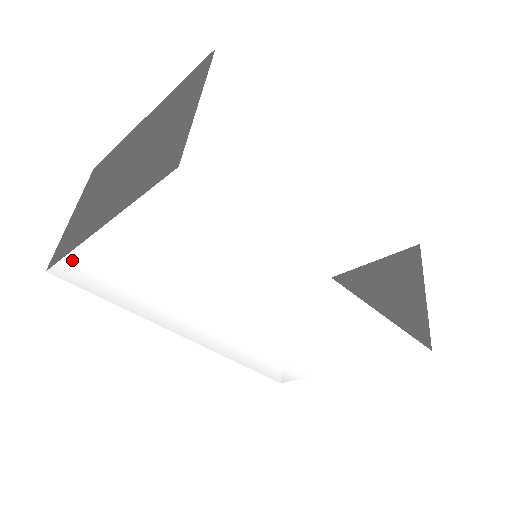
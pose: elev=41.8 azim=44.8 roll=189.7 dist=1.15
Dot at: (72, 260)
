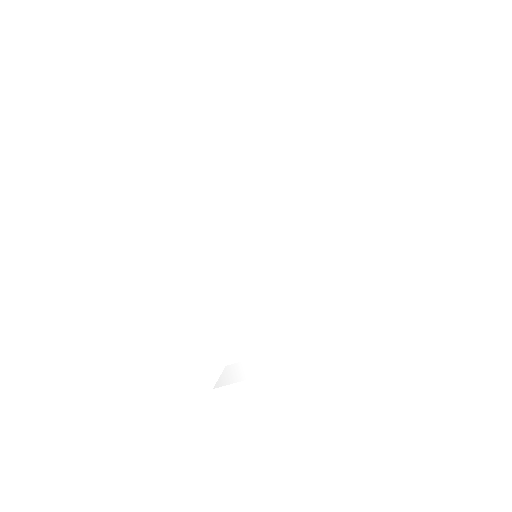
Dot at: (178, 162)
